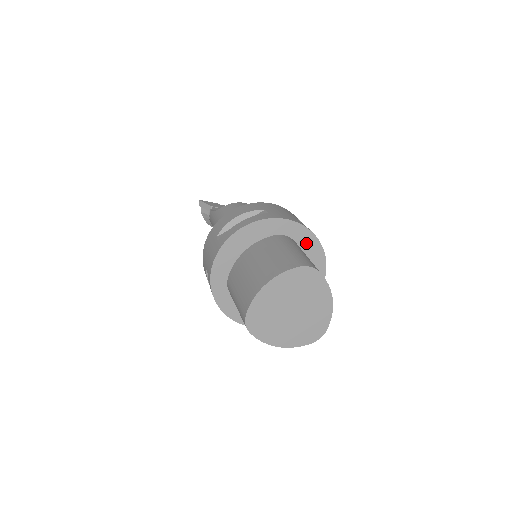
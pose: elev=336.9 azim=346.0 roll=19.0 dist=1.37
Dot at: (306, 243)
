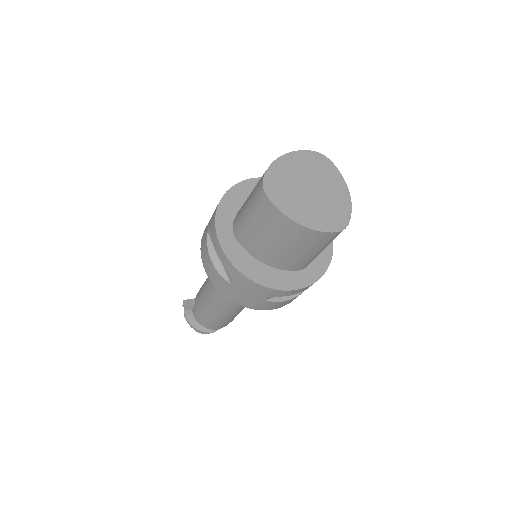
Dot at: occluded
